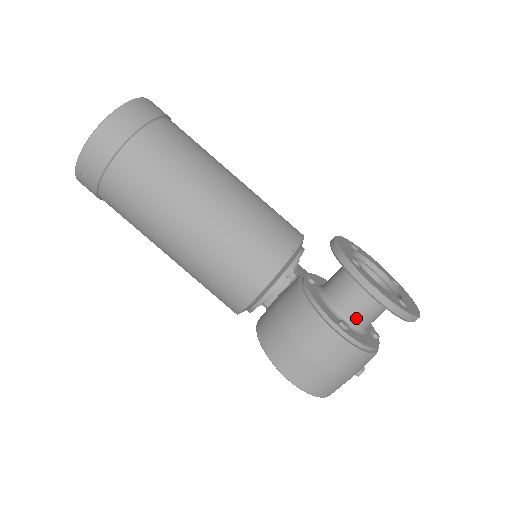
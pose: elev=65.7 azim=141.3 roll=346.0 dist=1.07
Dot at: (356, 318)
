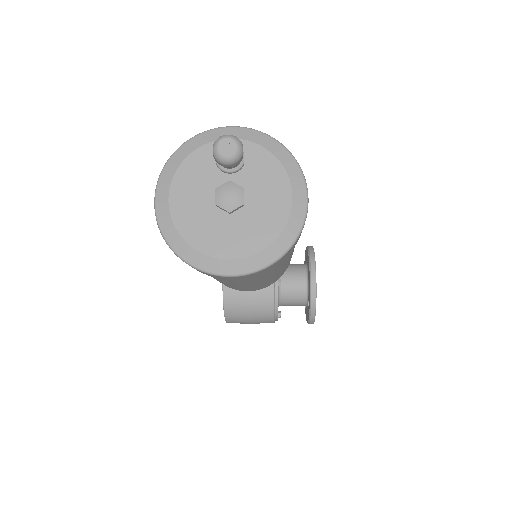
Dot at: occluded
